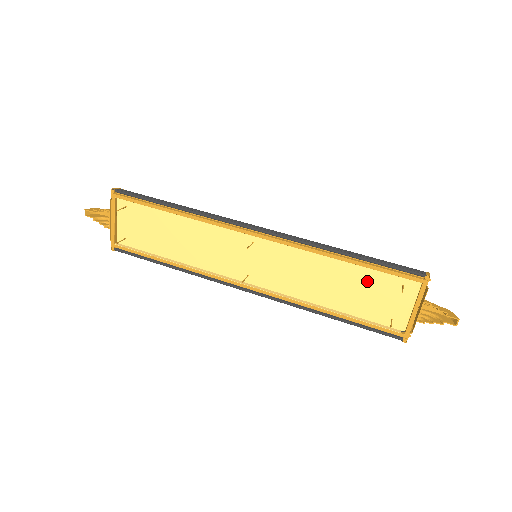
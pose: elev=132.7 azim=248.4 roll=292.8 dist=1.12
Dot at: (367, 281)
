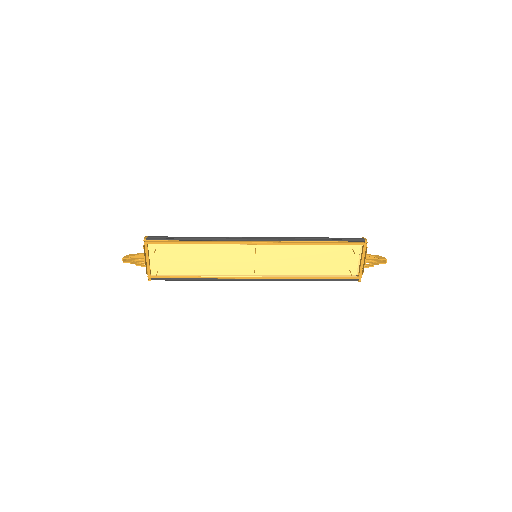
Dot at: (331, 252)
